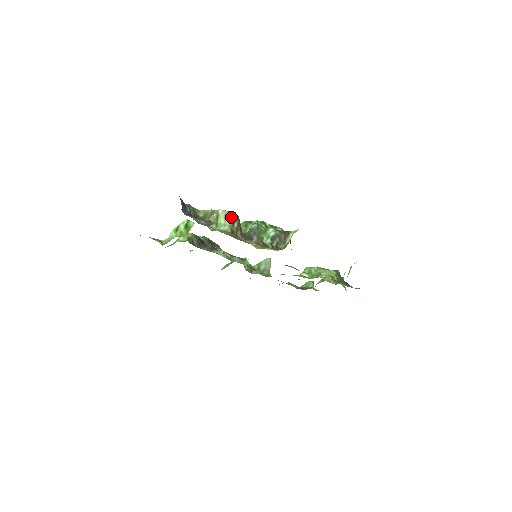
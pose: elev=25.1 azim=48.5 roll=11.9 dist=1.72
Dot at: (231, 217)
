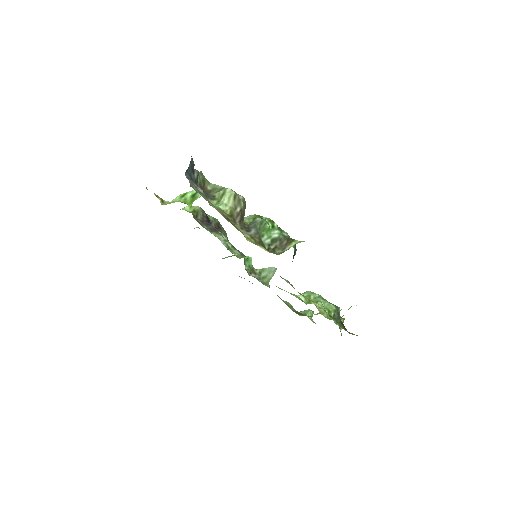
Dot at: (236, 200)
